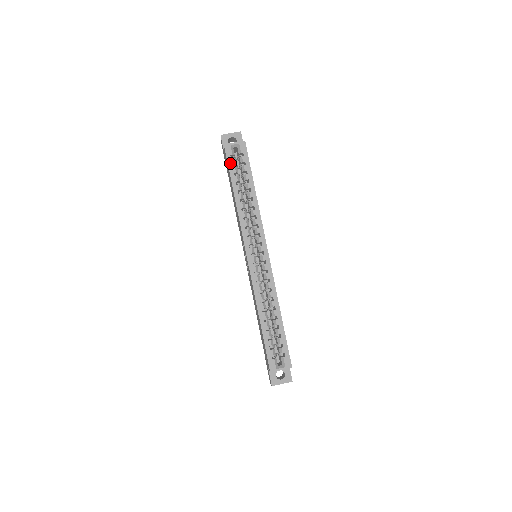
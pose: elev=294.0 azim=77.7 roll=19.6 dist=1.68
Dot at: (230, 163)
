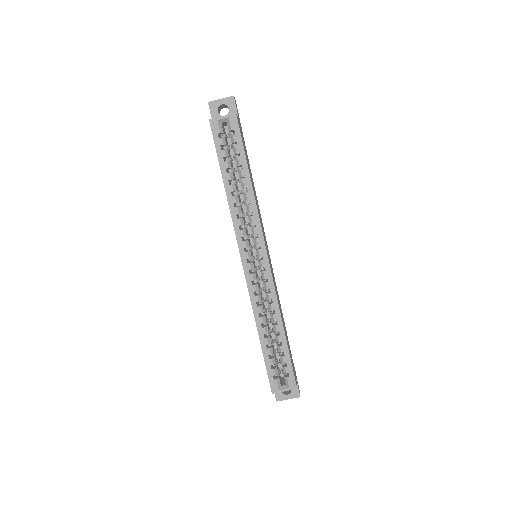
Dot at: (218, 144)
